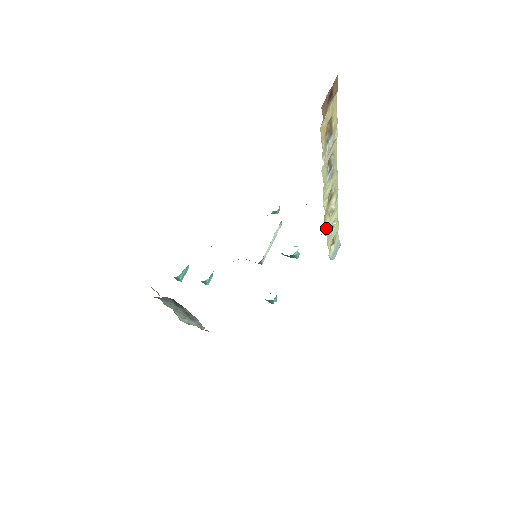
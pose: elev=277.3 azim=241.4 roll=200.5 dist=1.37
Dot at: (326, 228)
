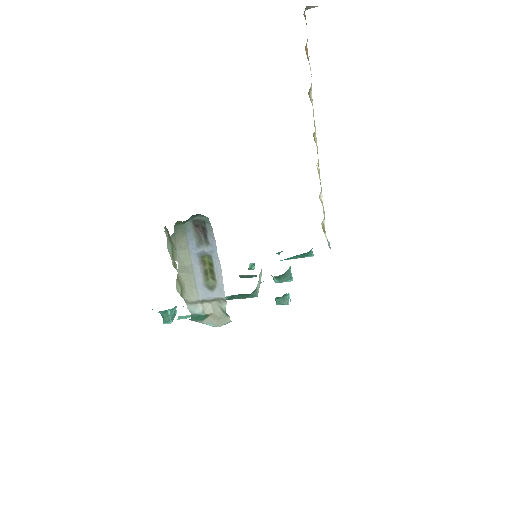
Dot at: occluded
